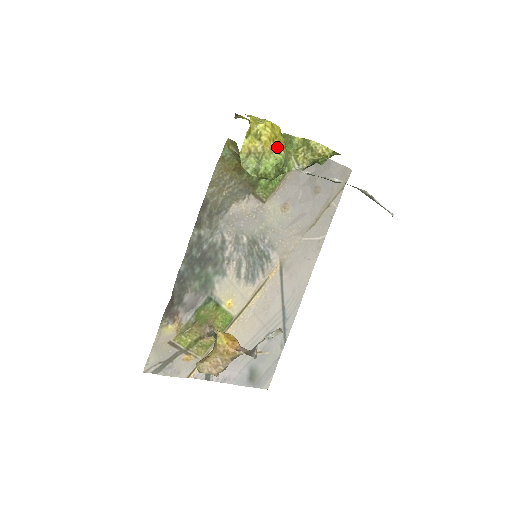
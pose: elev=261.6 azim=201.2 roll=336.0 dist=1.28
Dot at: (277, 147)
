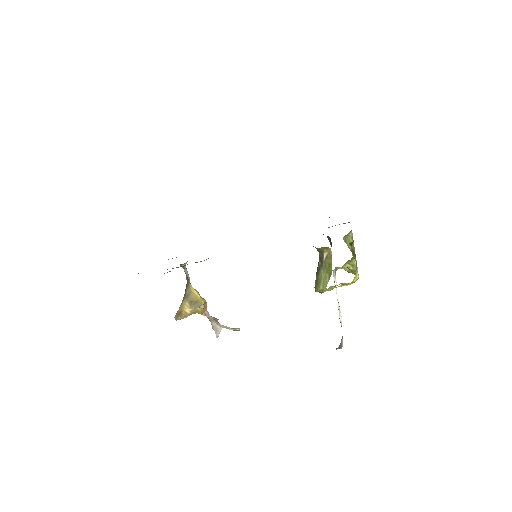
Dot at: occluded
